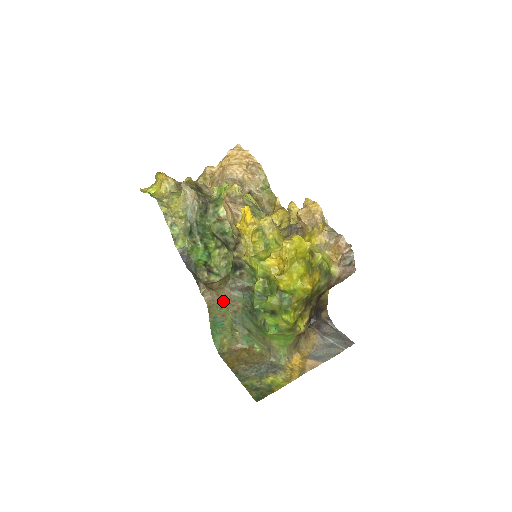
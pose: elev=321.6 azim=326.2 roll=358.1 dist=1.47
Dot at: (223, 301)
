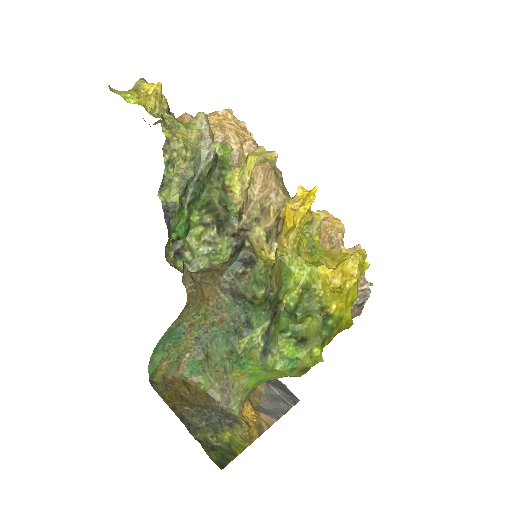
Dot at: (205, 303)
